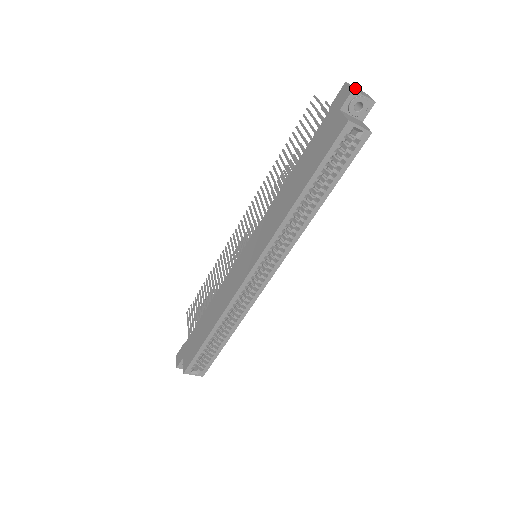
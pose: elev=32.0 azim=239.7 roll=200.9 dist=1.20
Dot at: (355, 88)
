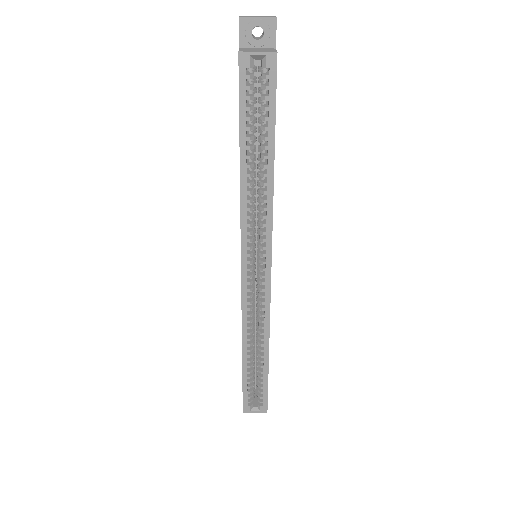
Dot at: (251, 16)
